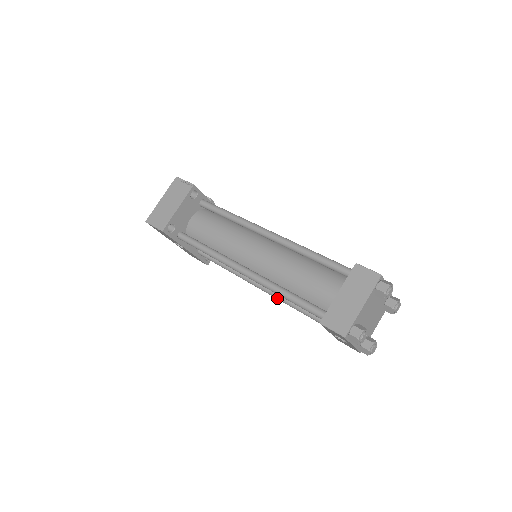
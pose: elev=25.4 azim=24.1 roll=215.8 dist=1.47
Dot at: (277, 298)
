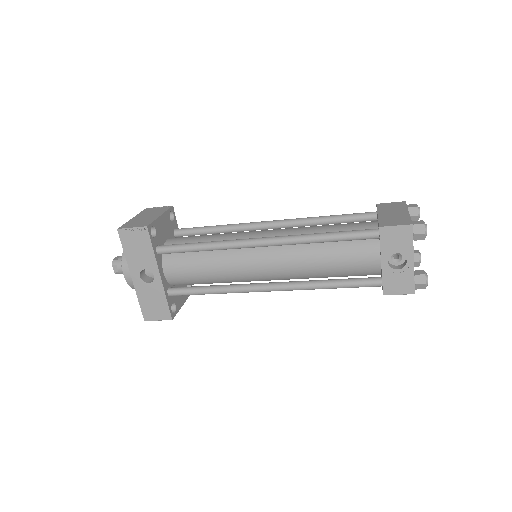
Dot at: (294, 285)
